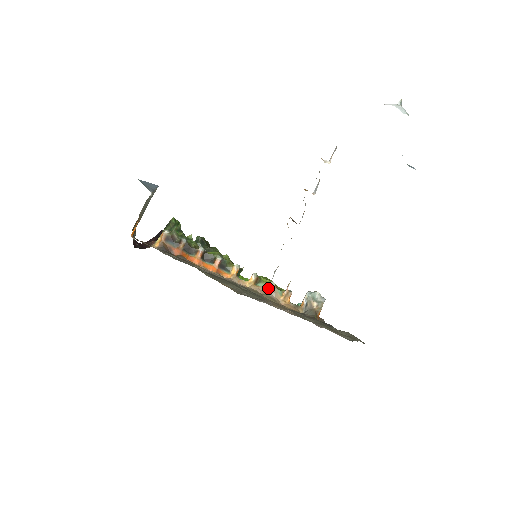
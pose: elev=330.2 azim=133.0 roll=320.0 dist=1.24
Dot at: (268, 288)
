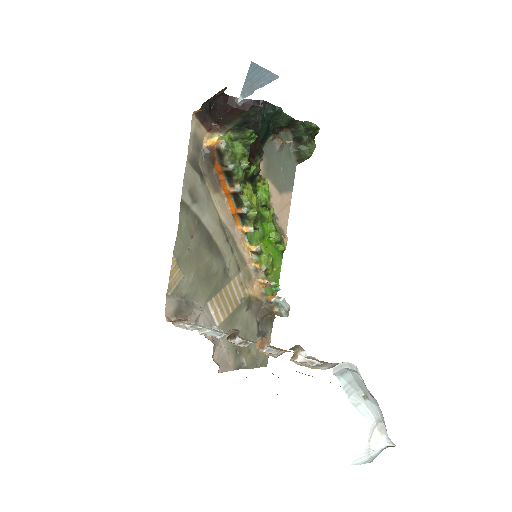
Dot at: (259, 265)
